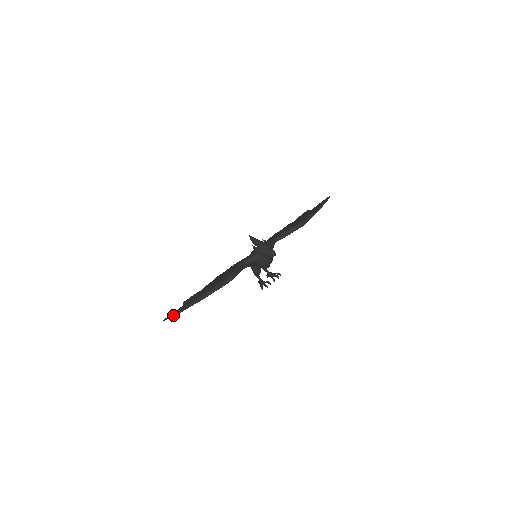
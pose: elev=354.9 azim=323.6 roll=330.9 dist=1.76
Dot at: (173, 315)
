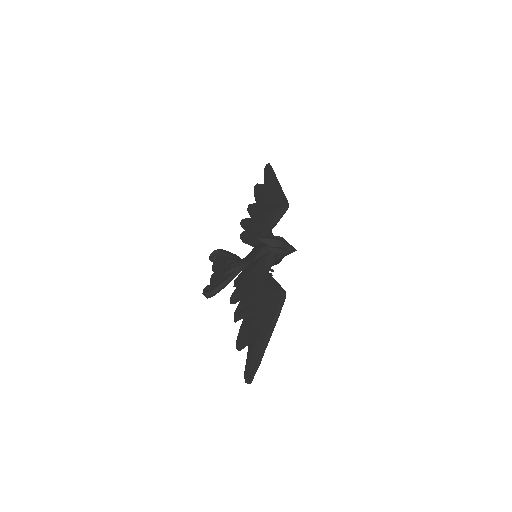
Dot at: (256, 370)
